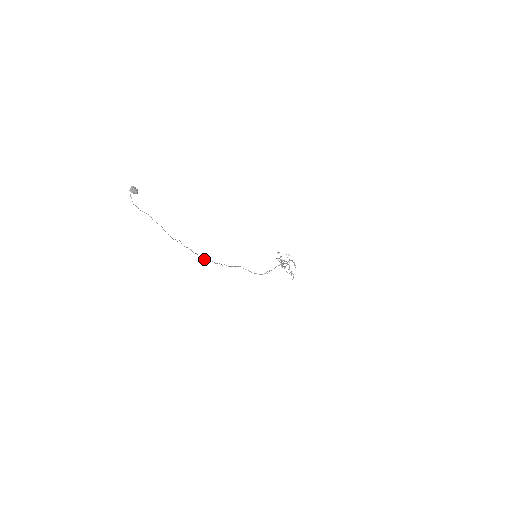
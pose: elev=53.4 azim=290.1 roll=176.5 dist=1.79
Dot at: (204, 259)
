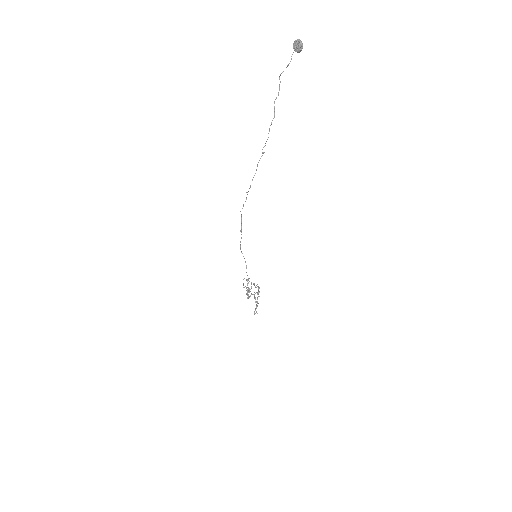
Dot at: (243, 205)
